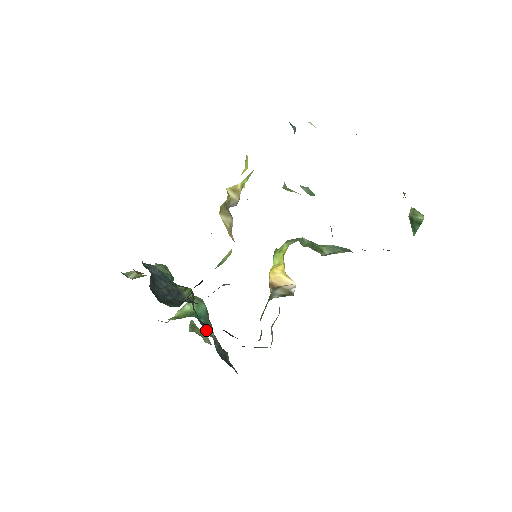
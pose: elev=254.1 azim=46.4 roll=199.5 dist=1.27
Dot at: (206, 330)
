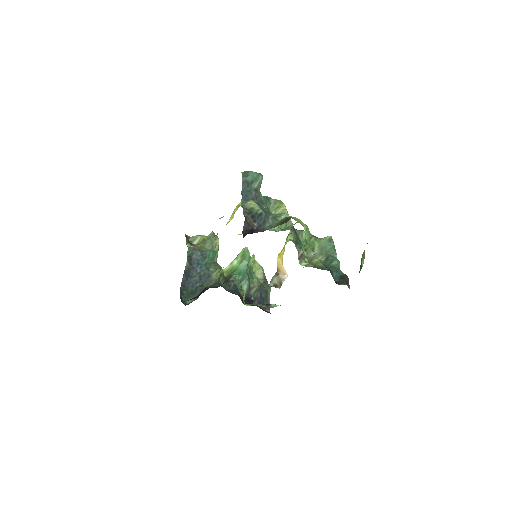
Dot at: occluded
